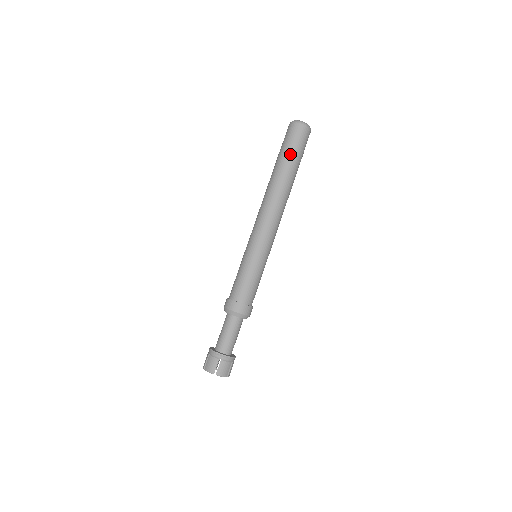
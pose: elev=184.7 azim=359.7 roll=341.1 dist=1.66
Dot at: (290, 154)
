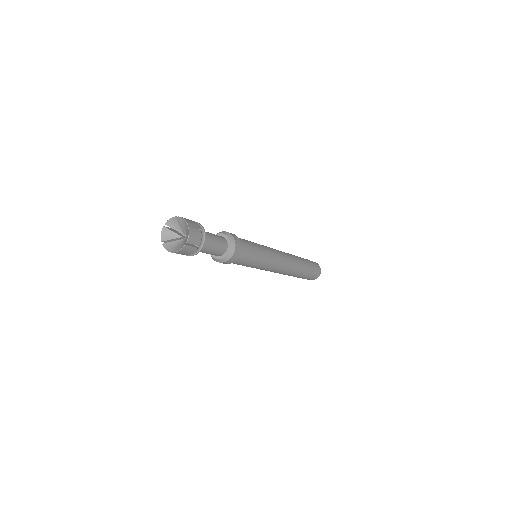
Dot at: (309, 263)
